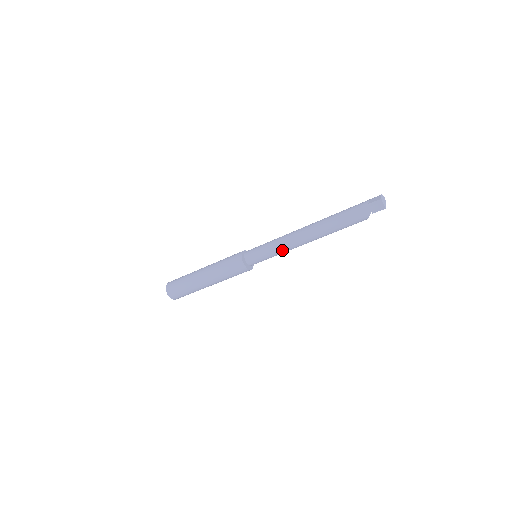
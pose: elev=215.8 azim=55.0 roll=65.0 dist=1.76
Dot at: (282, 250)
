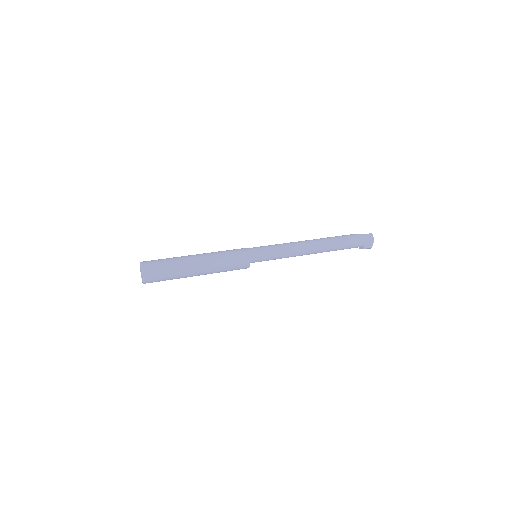
Dot at: occluded
